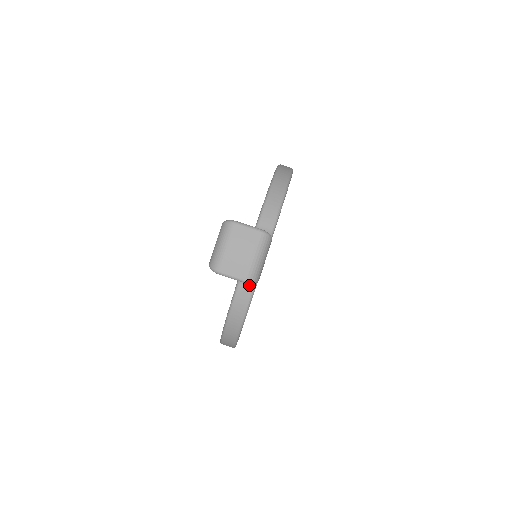
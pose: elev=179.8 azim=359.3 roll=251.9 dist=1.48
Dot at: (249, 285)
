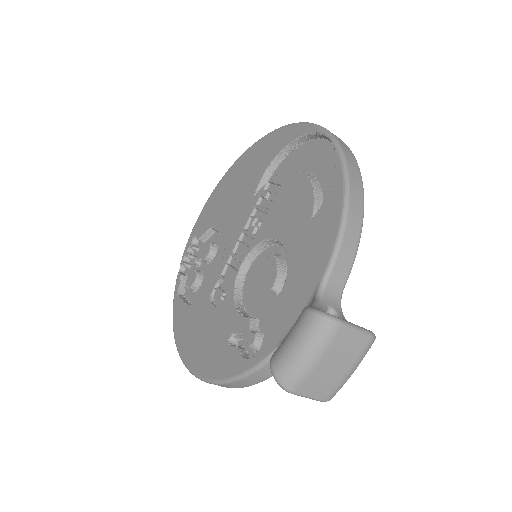
Dot at: occluded
